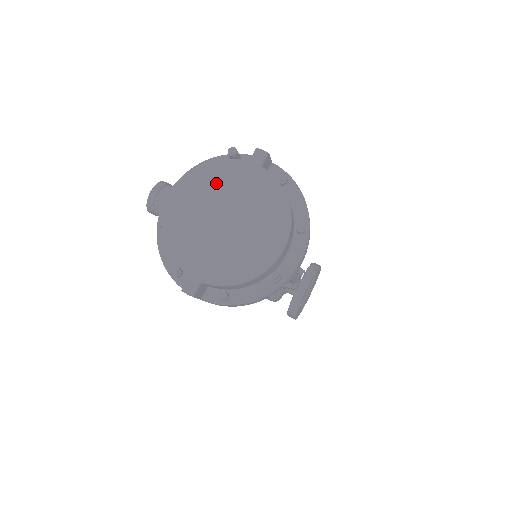
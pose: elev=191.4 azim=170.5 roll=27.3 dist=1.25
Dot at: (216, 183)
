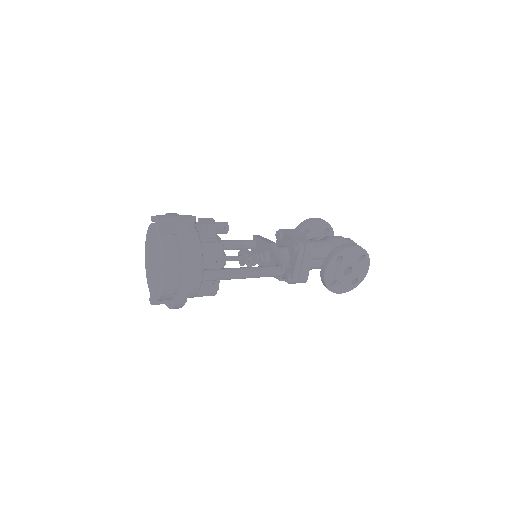
Dot at: (150, 239)
